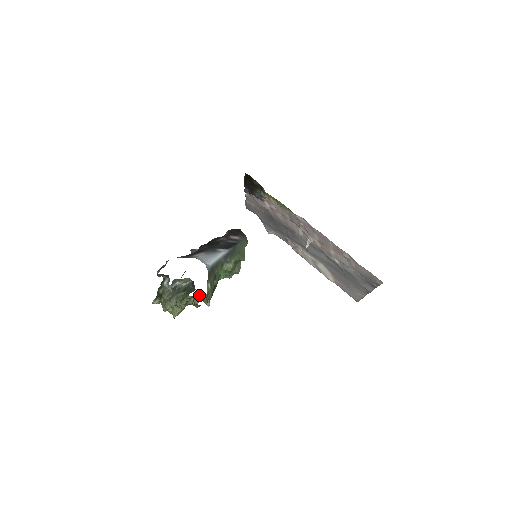
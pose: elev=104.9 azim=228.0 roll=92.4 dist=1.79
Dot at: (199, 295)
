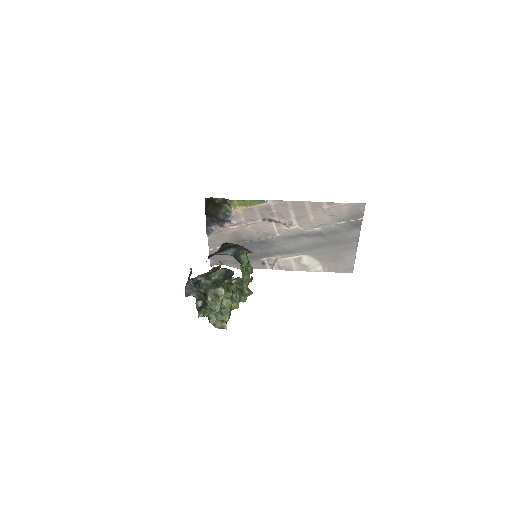
Dot at: occluded
